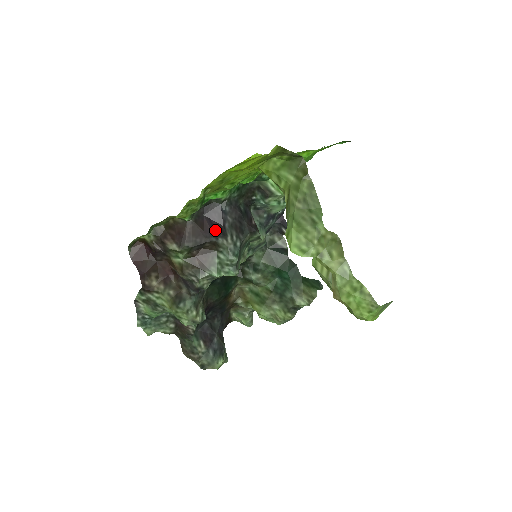
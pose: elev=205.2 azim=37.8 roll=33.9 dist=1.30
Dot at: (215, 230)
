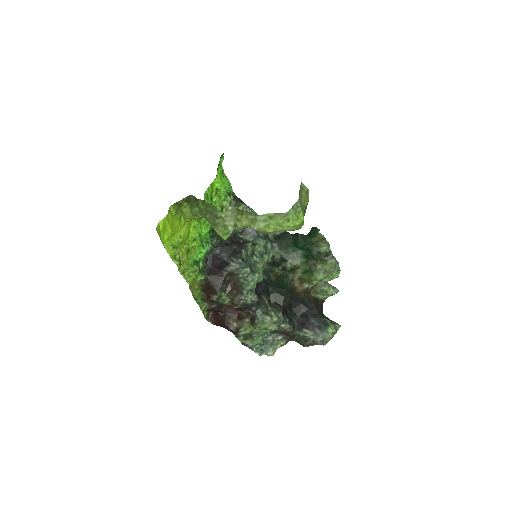
Dot at: (221, 268)
